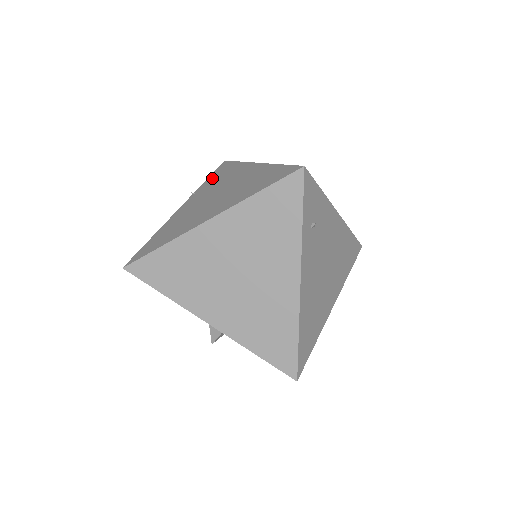
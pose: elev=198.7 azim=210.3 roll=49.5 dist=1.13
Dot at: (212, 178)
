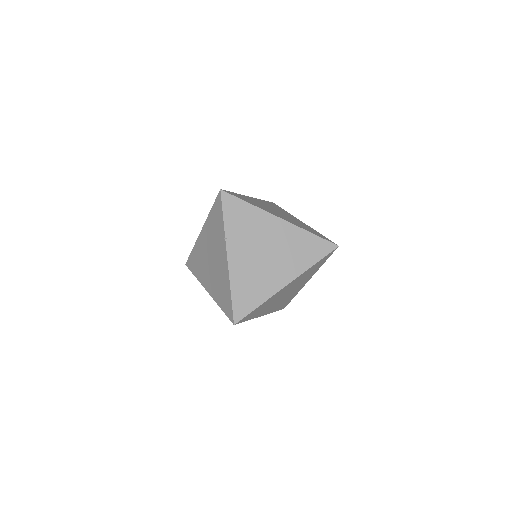
Dot at: (233, 220)
